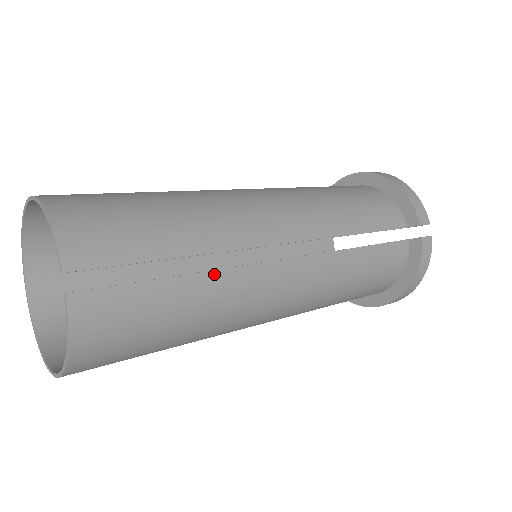
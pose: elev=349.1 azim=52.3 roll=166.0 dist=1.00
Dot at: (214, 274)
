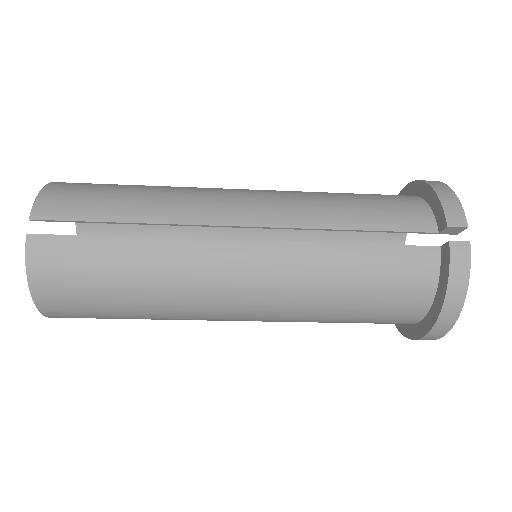
Dot at: (155, 241)
